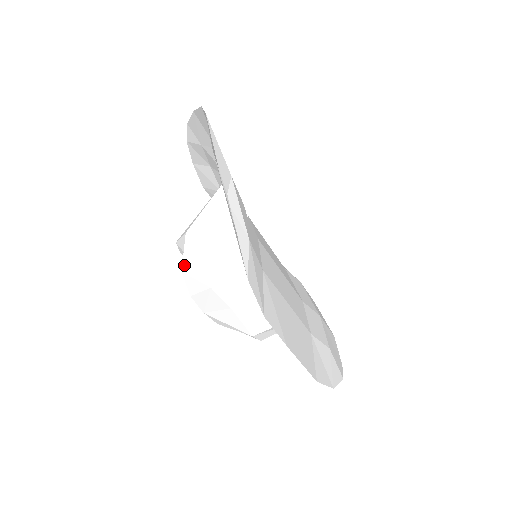
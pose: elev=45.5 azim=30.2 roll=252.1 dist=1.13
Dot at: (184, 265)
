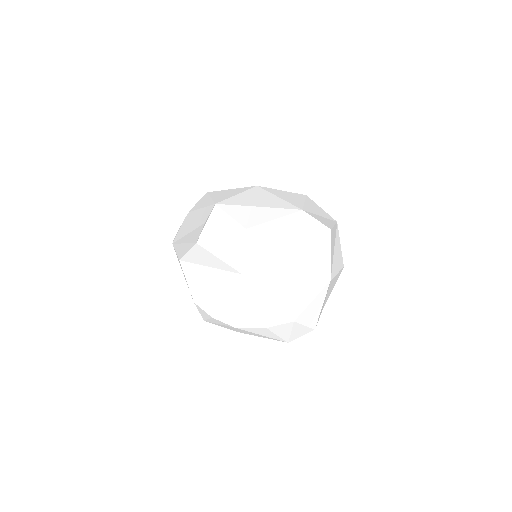
Dot at: (194, 243)
